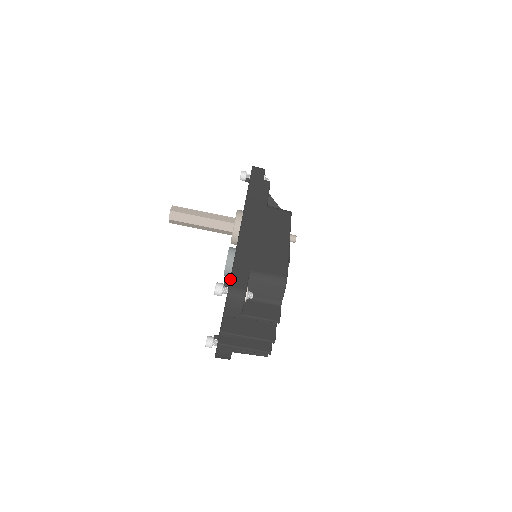
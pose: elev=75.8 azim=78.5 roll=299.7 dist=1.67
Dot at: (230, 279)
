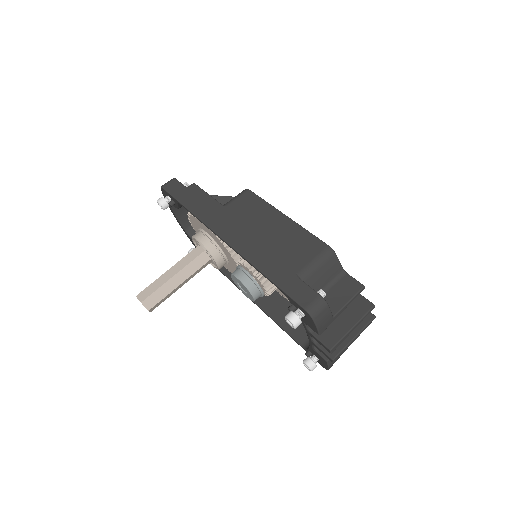
Dot at: (295, 301)
